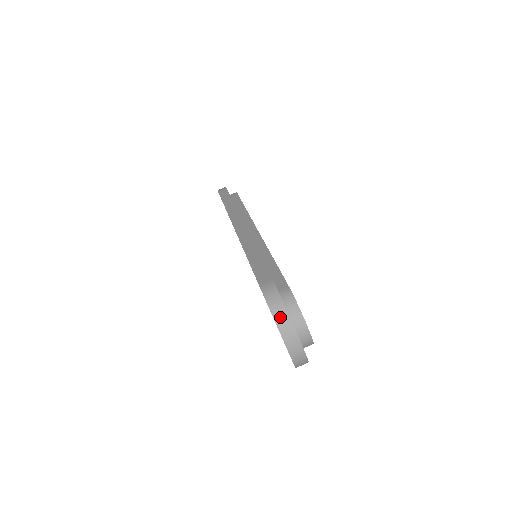
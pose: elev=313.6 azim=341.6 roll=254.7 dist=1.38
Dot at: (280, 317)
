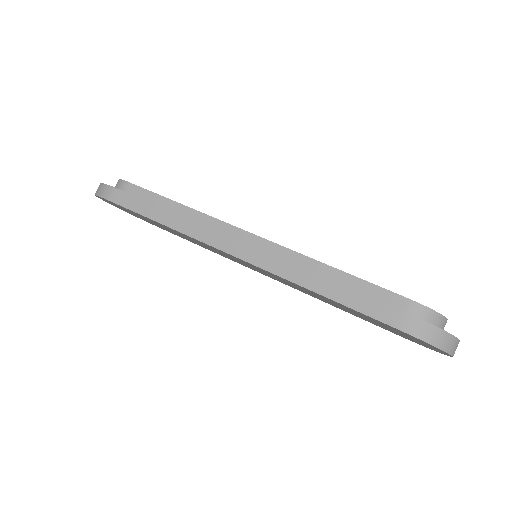
Dot at: (444, 343)
